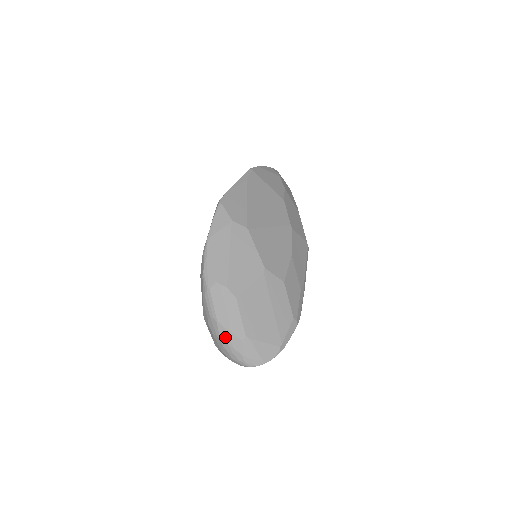
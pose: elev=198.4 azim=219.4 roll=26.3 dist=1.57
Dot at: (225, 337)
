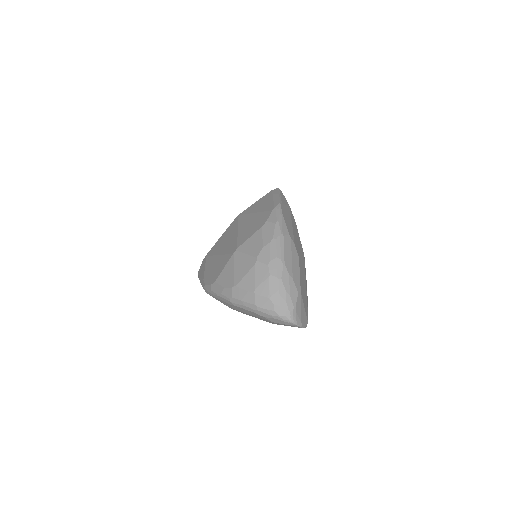
Dot at: (286, 282)
